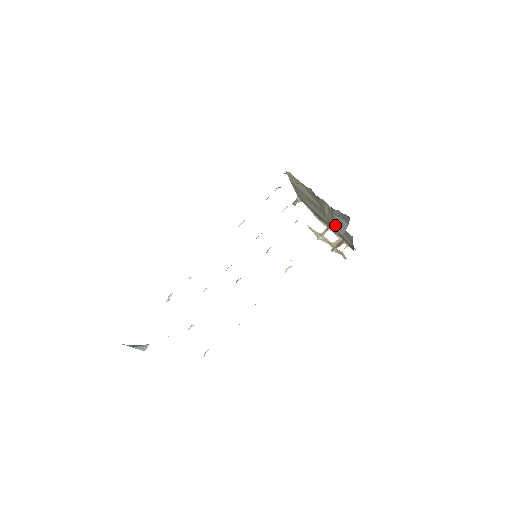
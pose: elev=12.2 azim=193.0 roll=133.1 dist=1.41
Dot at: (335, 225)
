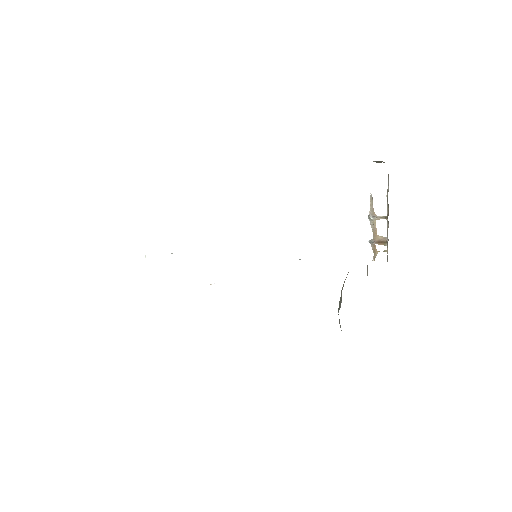
Dot at: occluded
